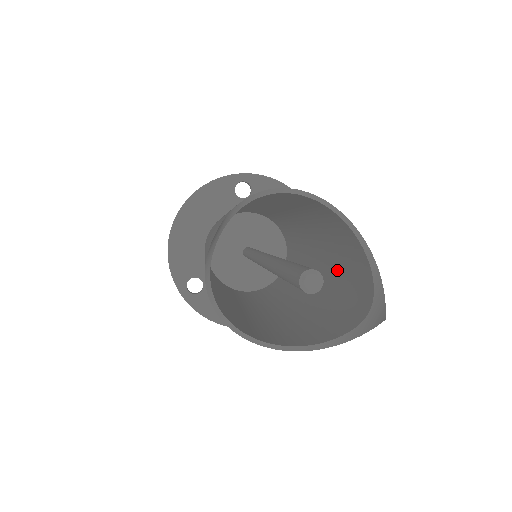
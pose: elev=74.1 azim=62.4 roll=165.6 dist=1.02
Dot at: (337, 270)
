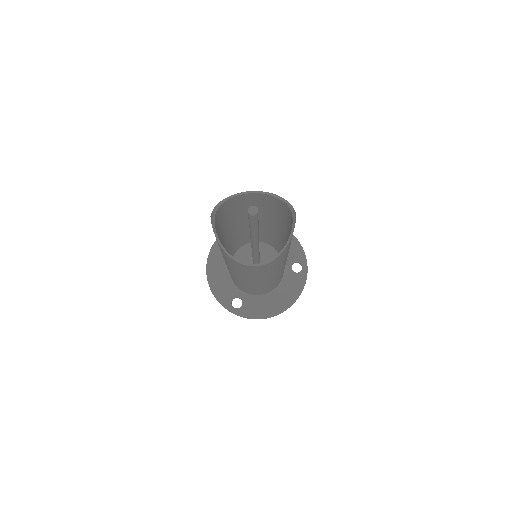
Dot at: (286, 225)
